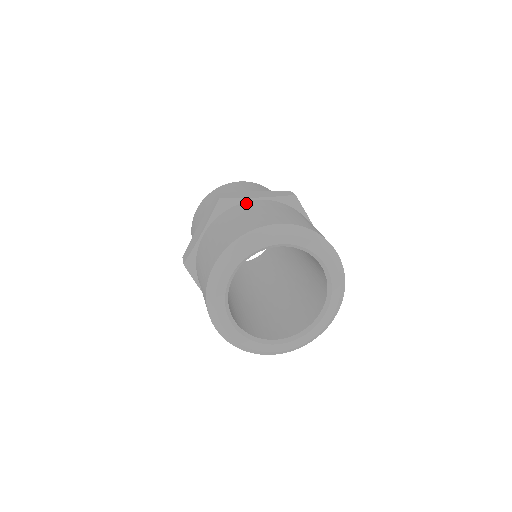
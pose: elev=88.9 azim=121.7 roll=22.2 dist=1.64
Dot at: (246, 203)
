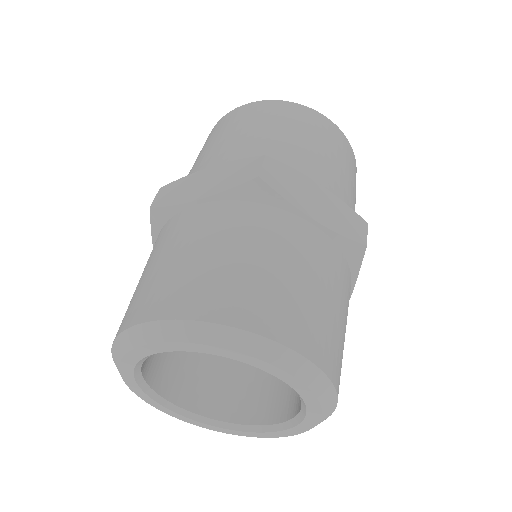
Dot at: (288, 218)
